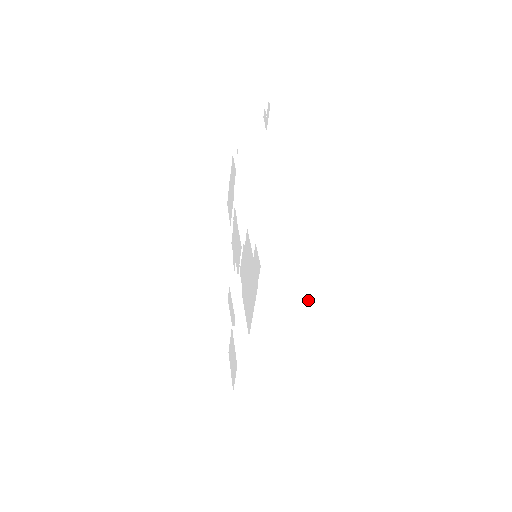
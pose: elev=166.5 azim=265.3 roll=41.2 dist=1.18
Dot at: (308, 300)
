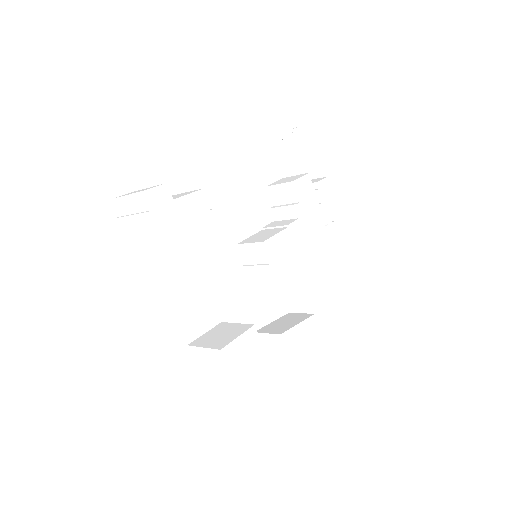
Dot at: (152, 234)
